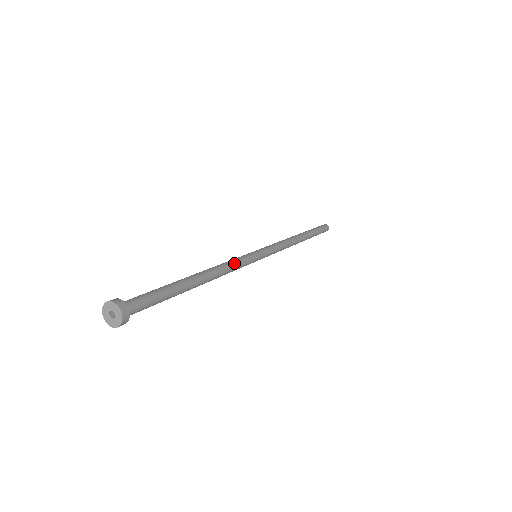
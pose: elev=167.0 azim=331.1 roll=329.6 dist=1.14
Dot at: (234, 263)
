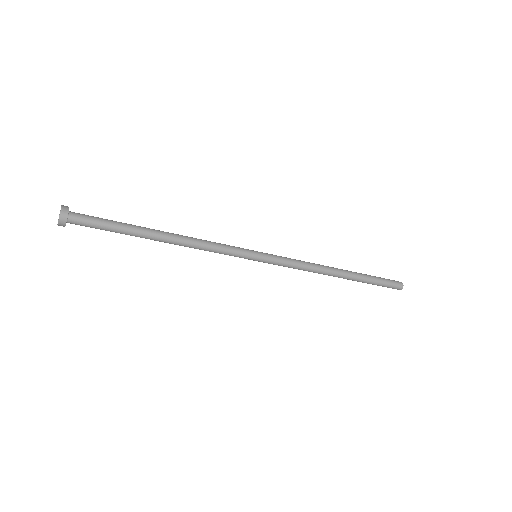
Dot at: (215, 243)
